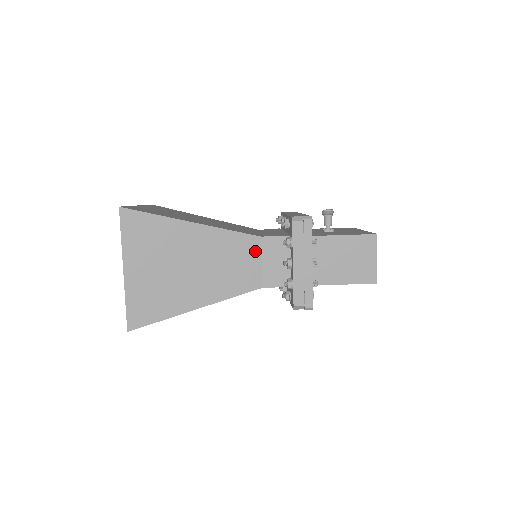
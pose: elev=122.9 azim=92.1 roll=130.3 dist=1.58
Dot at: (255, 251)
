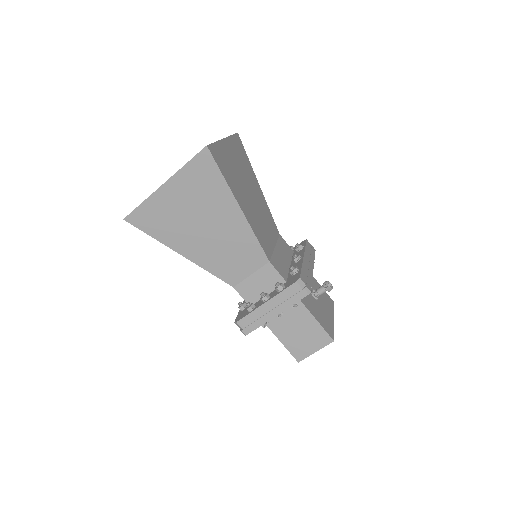
Dot at: (256, 265)
